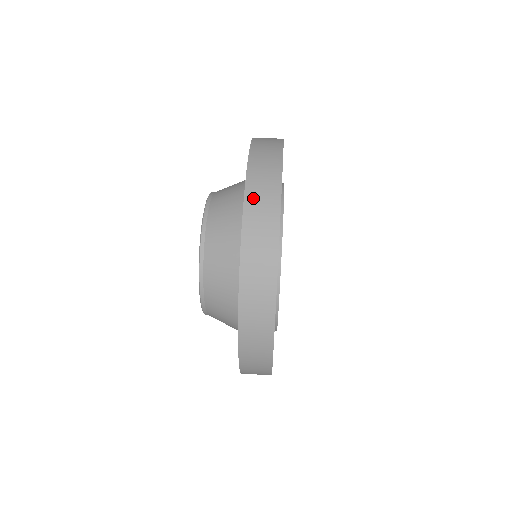
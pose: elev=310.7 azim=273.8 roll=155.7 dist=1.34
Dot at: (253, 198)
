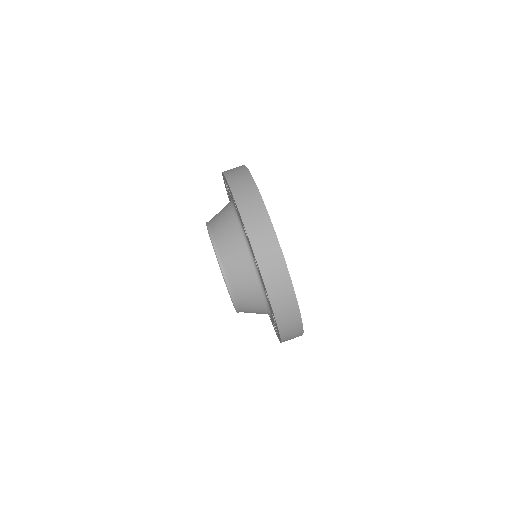
Dot at: (274, 291)
